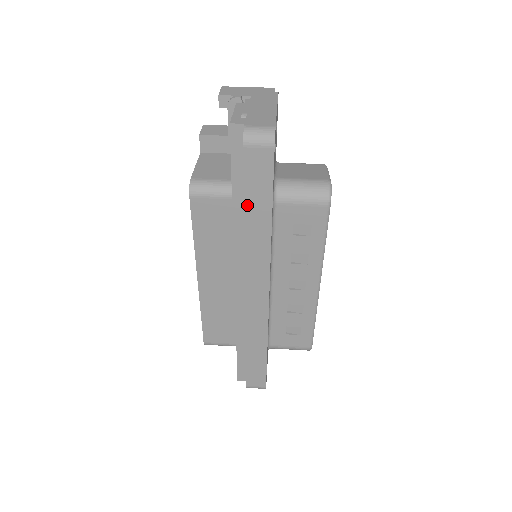
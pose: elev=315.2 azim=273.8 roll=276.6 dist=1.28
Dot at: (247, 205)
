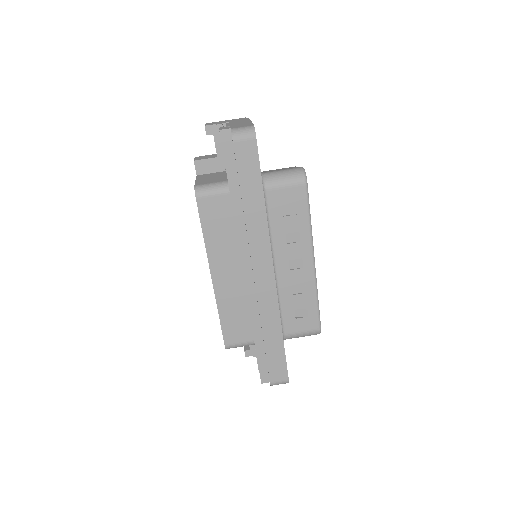
Dot at: (243, 191)
